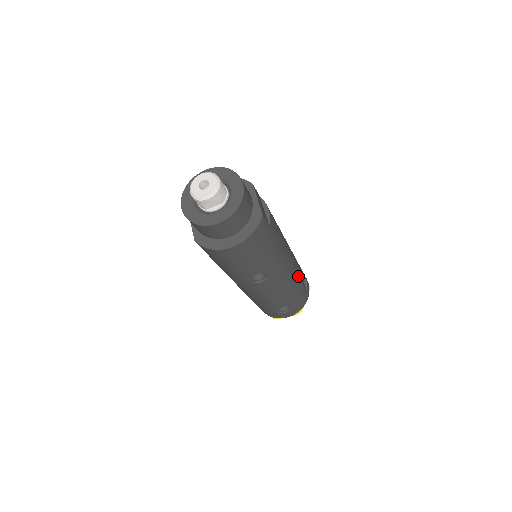
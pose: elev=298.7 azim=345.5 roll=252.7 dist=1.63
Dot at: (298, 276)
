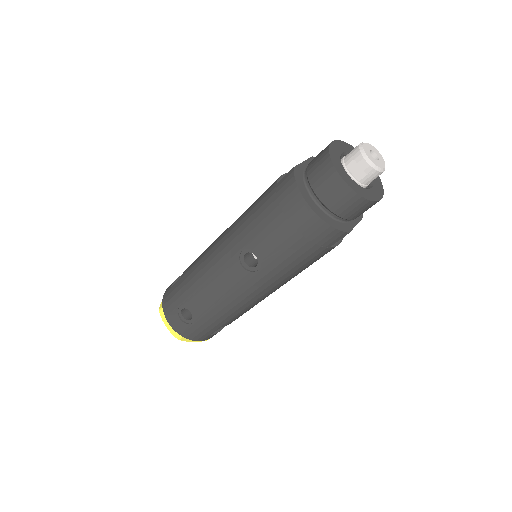
Dot at: (237, 315)
